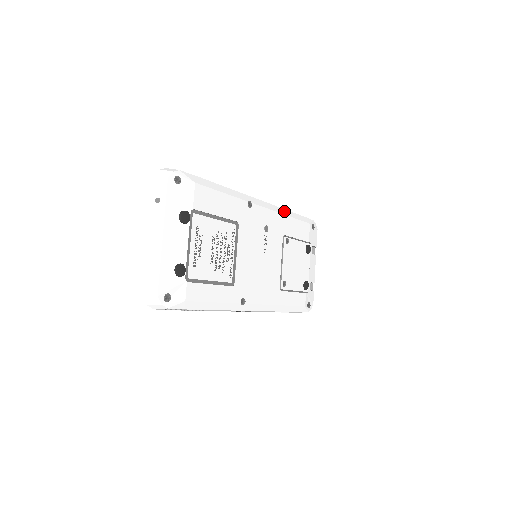
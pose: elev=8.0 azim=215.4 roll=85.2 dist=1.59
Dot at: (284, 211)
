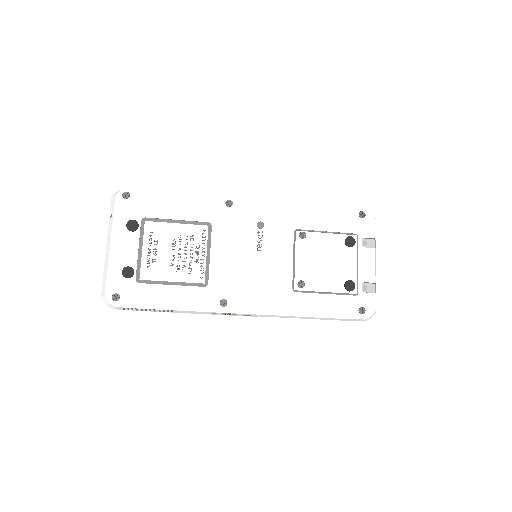
Dot at: (296, 203)
